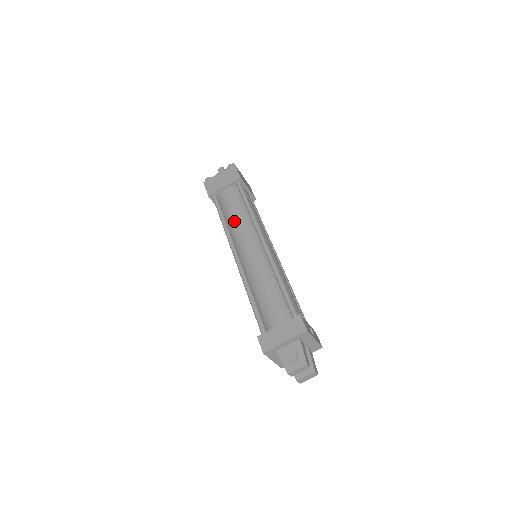
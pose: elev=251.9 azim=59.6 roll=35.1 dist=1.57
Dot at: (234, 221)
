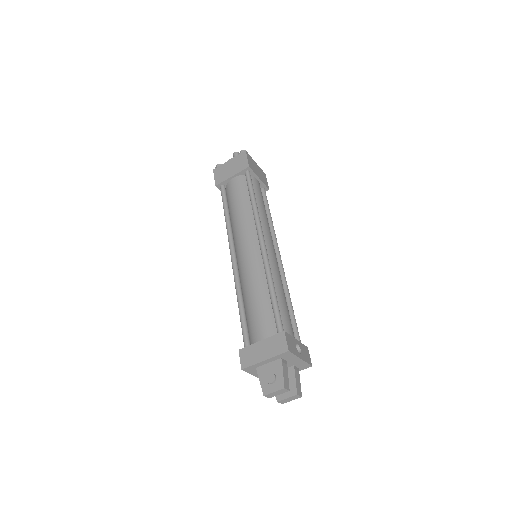
Dot at: (236, 216)
